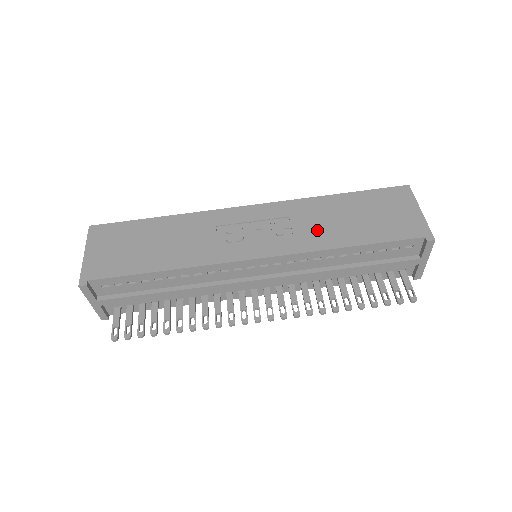
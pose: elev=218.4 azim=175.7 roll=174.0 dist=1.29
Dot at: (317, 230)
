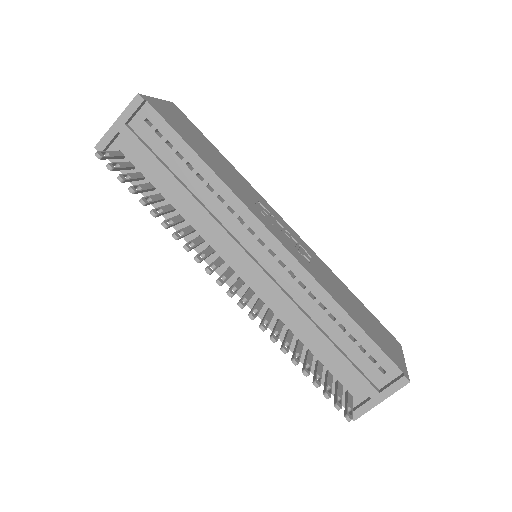
Dot at: (328, 282)
